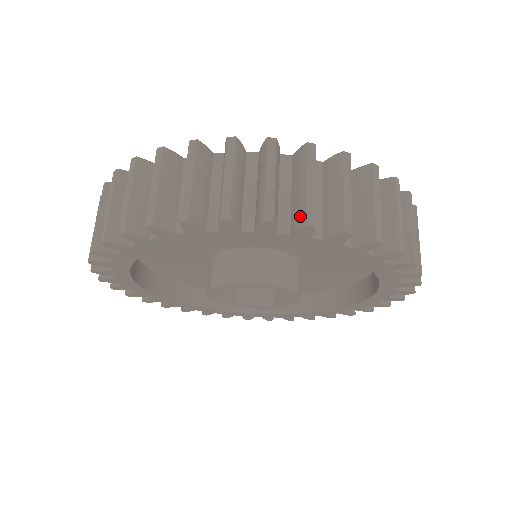
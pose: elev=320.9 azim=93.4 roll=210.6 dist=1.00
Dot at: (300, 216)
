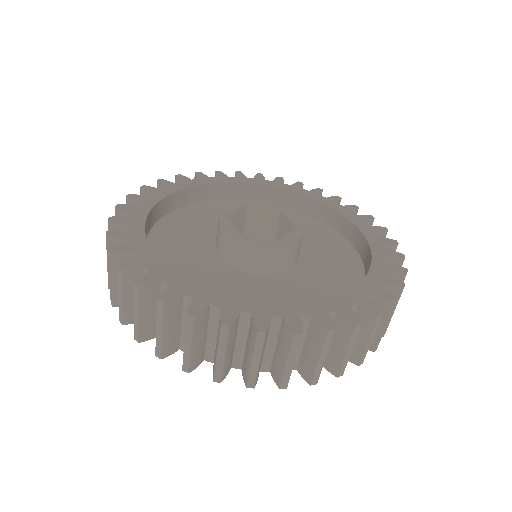
Dot at: (277, 377)
